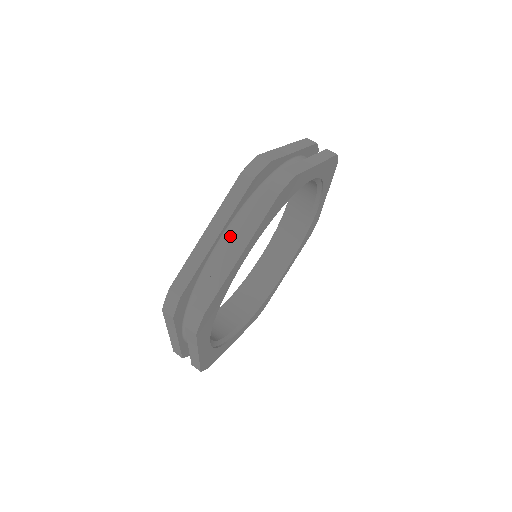
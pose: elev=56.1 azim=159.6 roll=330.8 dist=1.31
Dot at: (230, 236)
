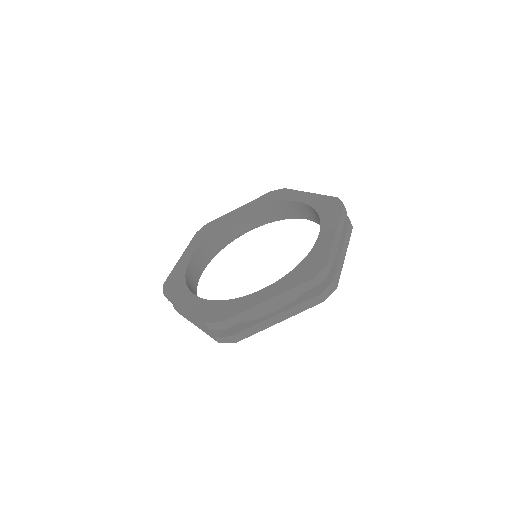
Dot at: (277, 305)
